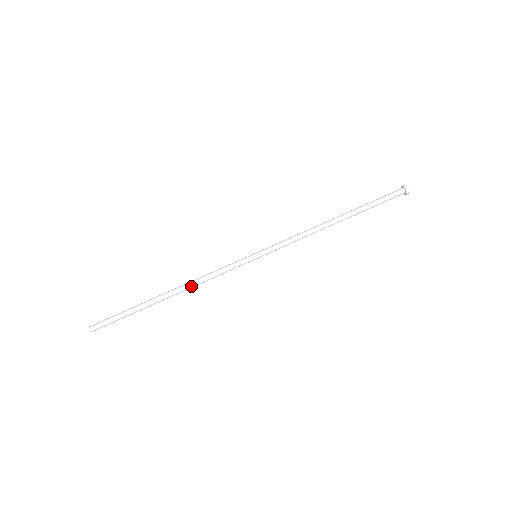
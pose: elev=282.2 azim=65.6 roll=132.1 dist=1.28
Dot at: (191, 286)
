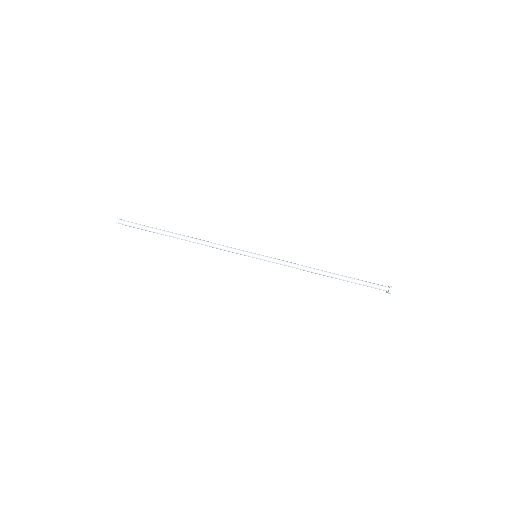
Dot at: (200, 242)
